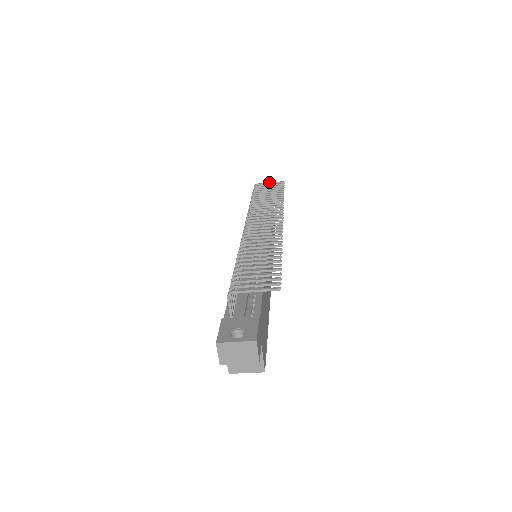
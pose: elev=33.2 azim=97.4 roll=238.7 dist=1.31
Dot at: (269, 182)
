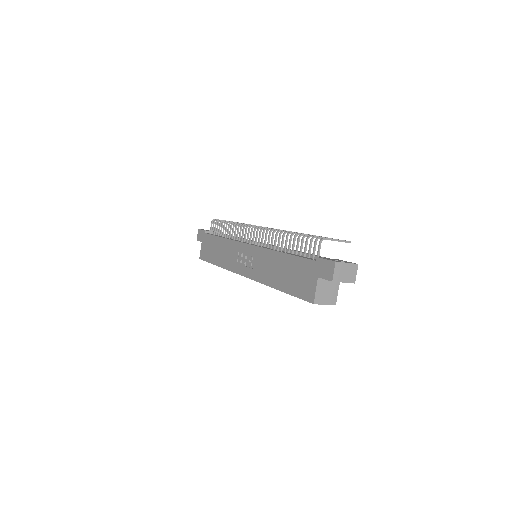
Dot at: occluded
